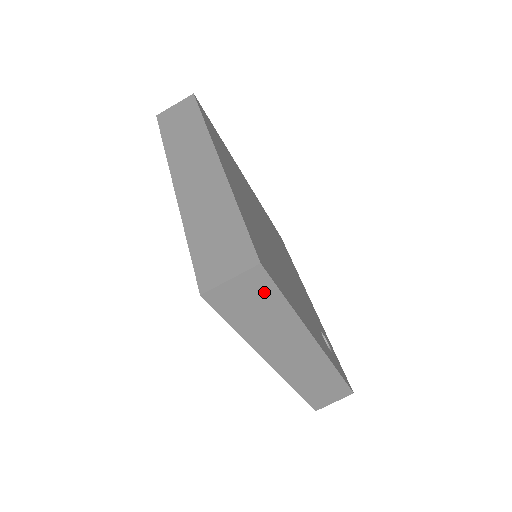
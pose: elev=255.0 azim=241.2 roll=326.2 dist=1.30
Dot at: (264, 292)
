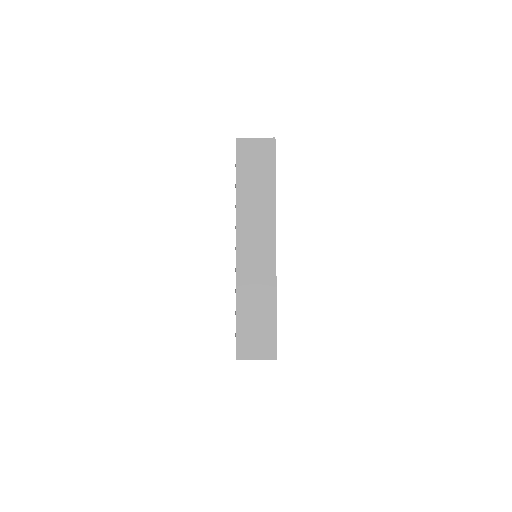
Dot at: (267, 162)
